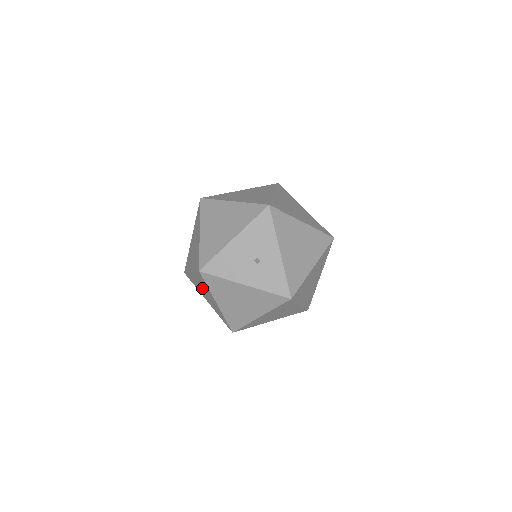
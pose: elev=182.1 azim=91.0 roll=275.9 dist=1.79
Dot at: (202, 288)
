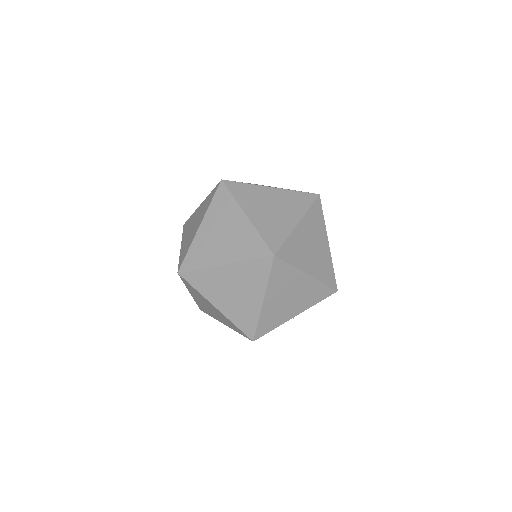
Dot at: (212, 310)
